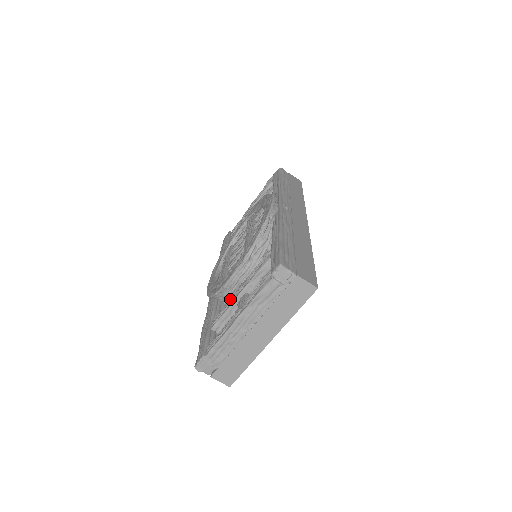
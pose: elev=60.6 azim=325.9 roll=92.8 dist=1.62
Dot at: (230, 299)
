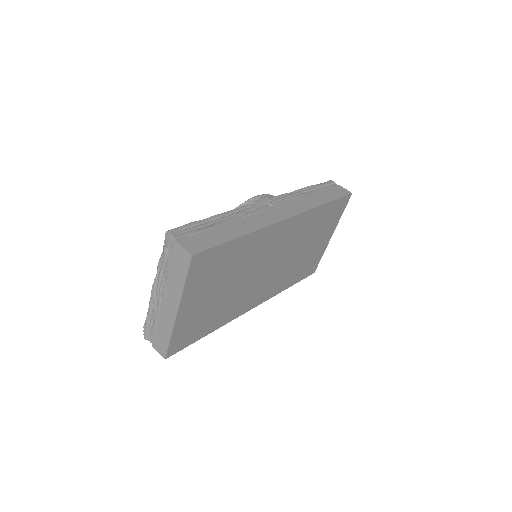
Dot at: occluded
